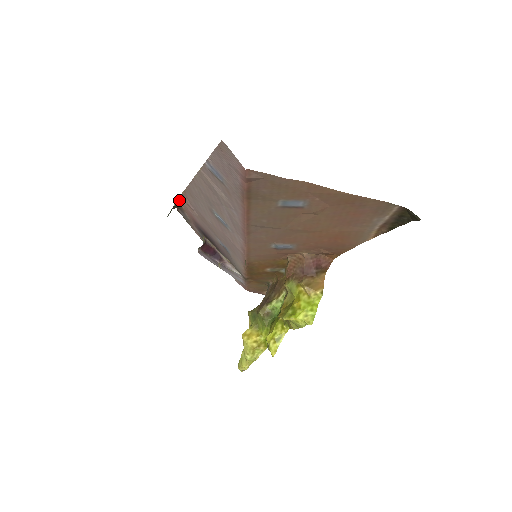
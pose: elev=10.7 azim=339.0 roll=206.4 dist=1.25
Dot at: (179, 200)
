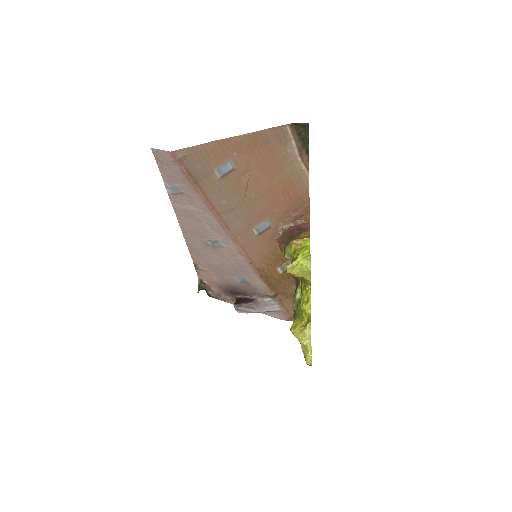
Dot at: (199, 277)
